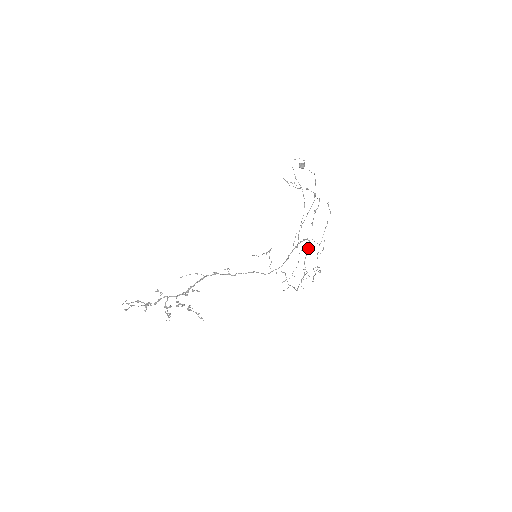
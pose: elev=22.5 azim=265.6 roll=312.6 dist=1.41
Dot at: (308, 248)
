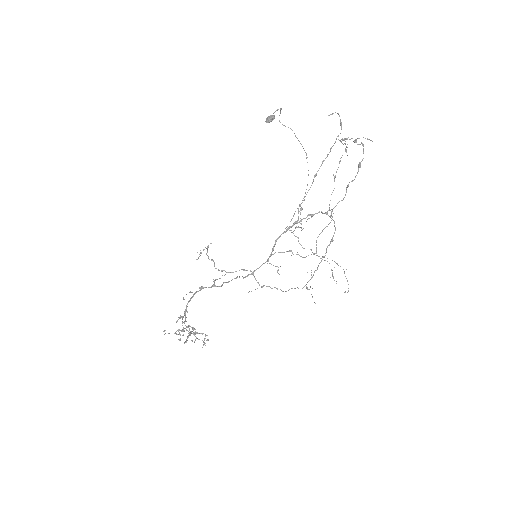
Dot at: (296, 226)
